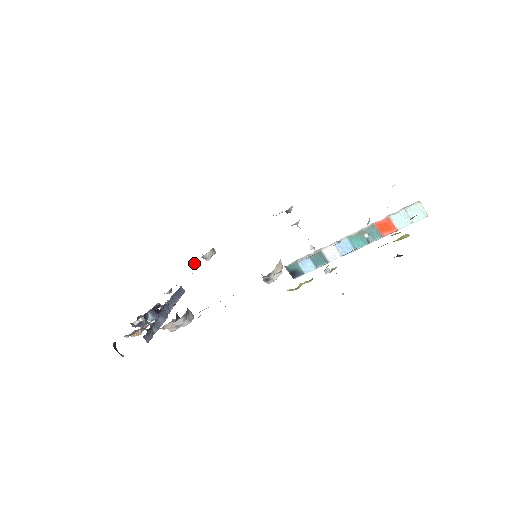
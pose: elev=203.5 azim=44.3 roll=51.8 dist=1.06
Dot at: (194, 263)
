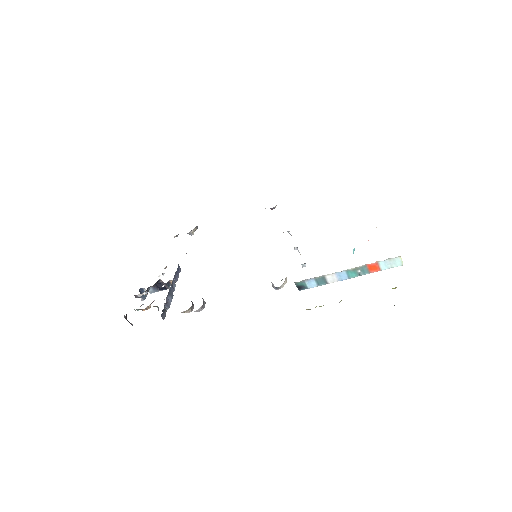
Dot at: occluded
